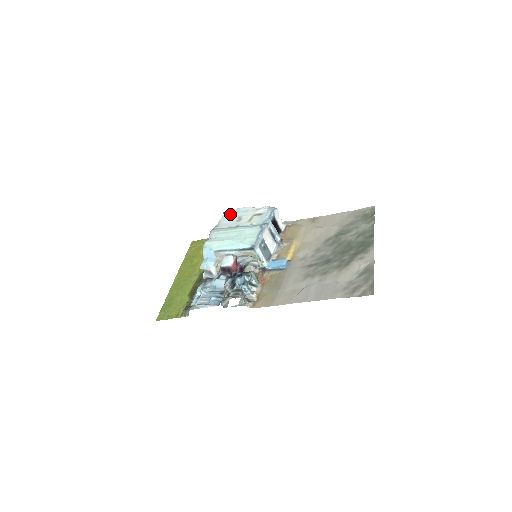
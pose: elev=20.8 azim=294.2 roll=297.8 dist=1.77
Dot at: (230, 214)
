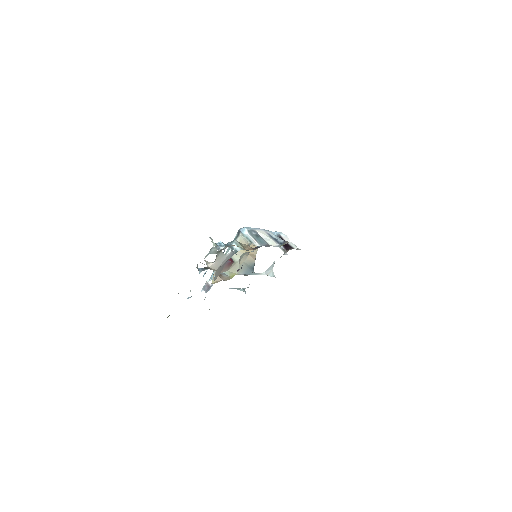
Dot at: occluded
